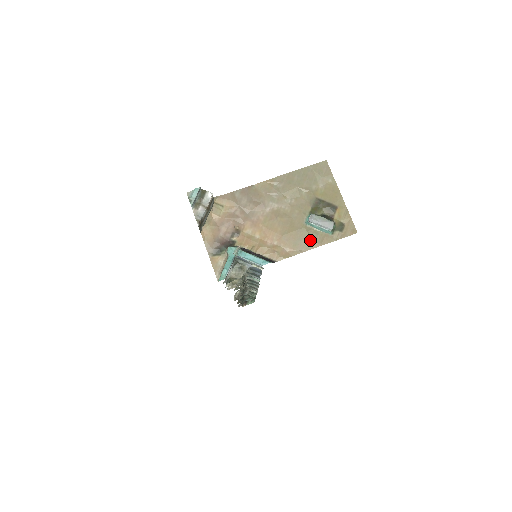
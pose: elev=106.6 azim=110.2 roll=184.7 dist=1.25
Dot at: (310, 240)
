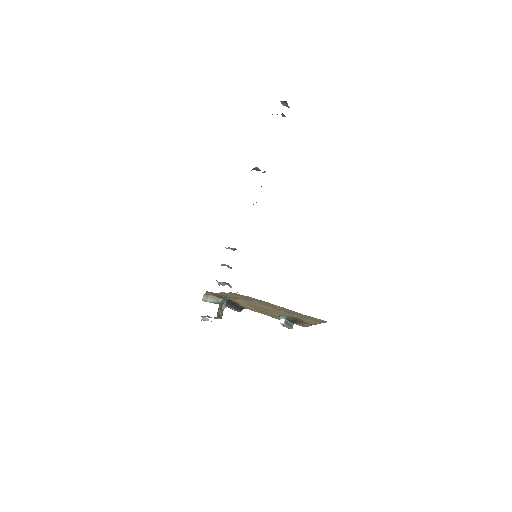
Dot at: (274, 317)
